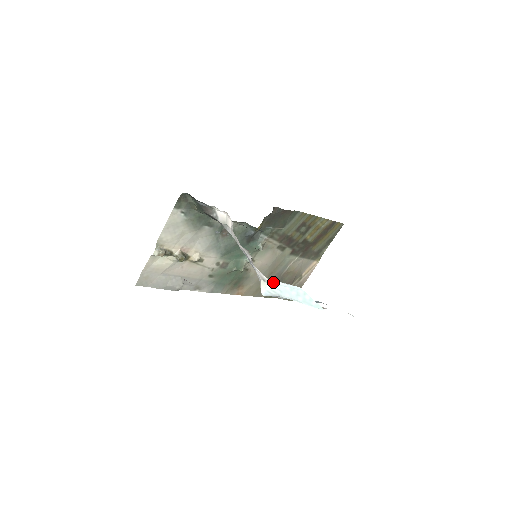
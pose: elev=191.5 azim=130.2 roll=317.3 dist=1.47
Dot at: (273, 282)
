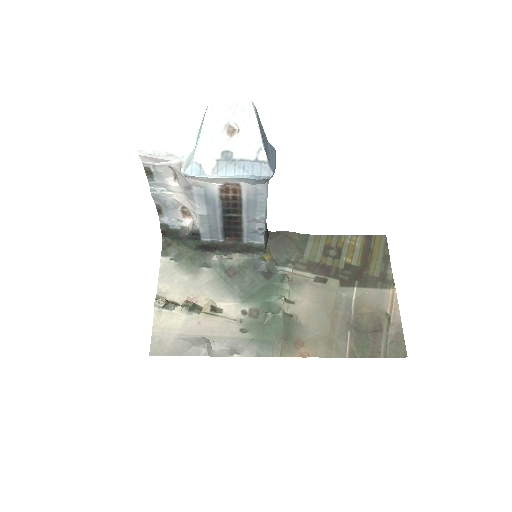
Dot at: (186, 157)
